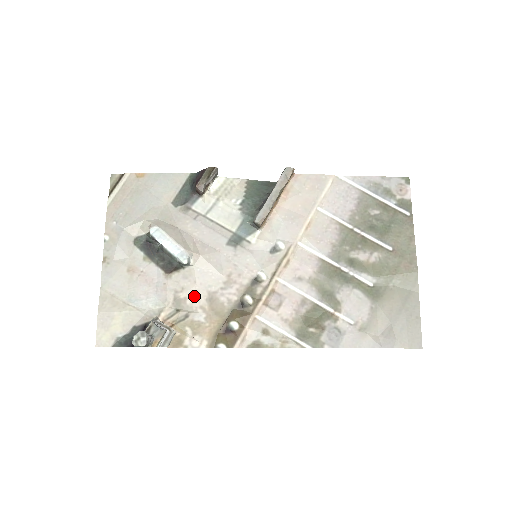
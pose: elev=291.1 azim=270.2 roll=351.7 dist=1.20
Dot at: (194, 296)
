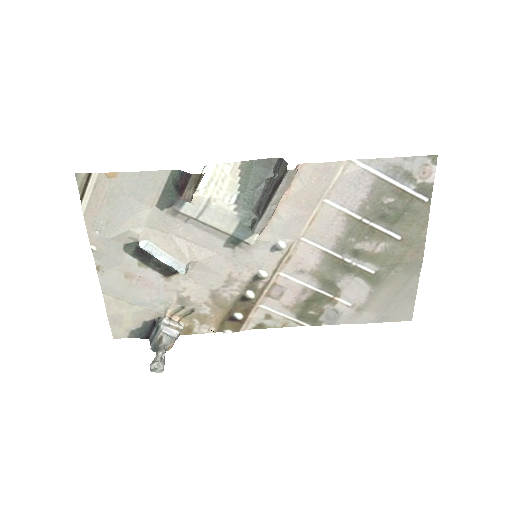
Dot at: (197, 294)
